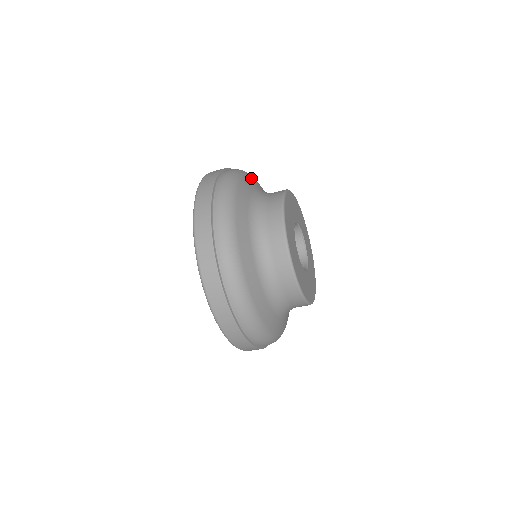
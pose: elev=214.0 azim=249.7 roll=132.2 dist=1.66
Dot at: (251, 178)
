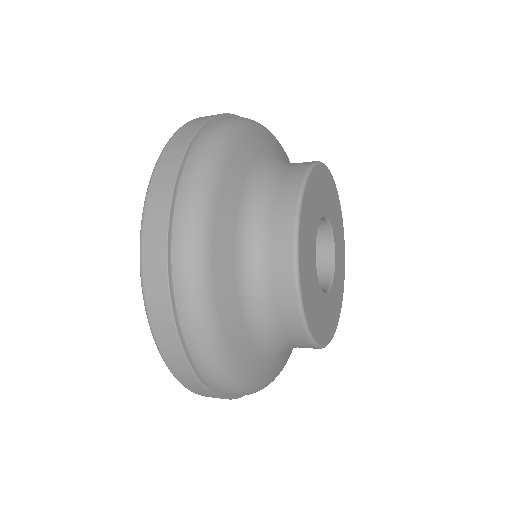
Dot at: (229, 171)
